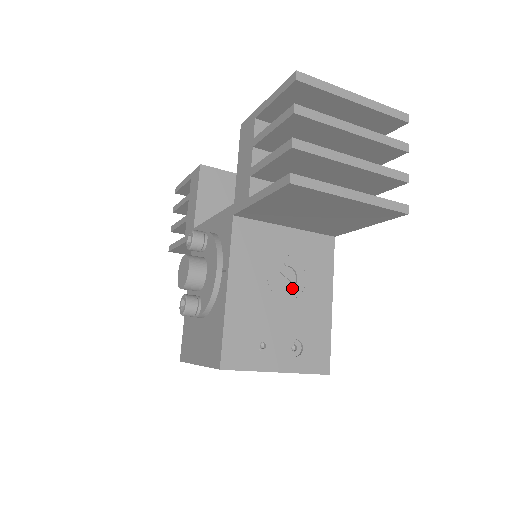
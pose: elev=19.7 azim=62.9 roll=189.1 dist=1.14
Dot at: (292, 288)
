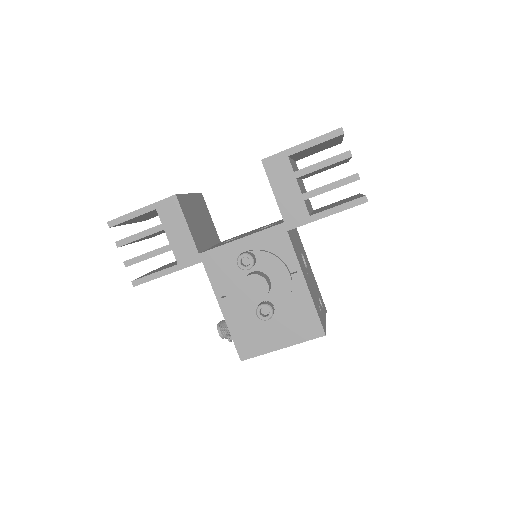
Dot at: (307, 267)
